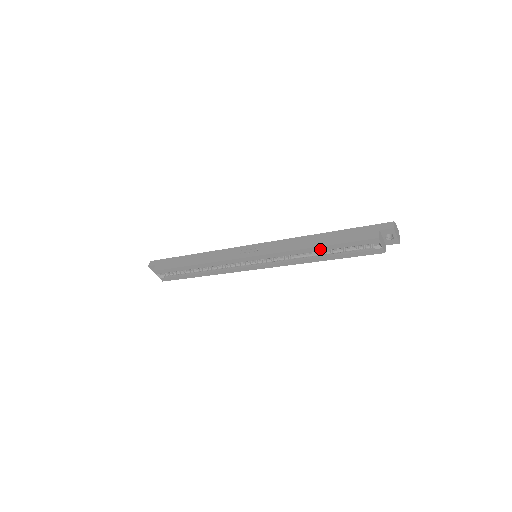
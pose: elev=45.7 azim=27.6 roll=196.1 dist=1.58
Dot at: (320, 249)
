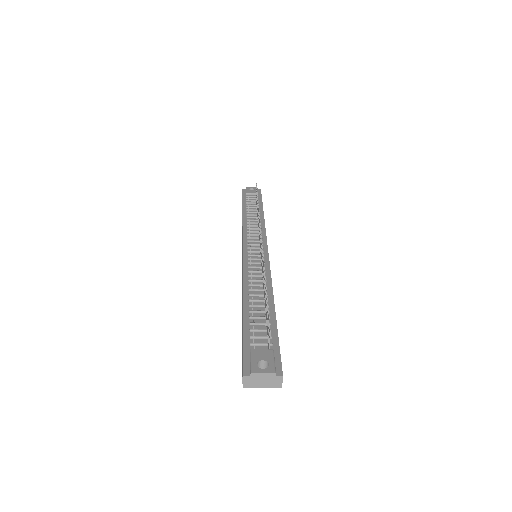
Dot at: occluded
